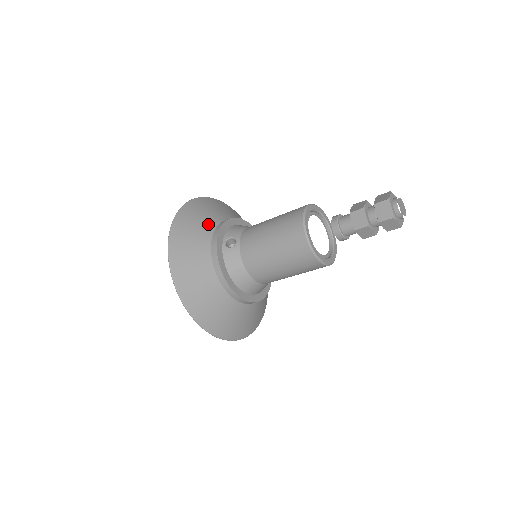
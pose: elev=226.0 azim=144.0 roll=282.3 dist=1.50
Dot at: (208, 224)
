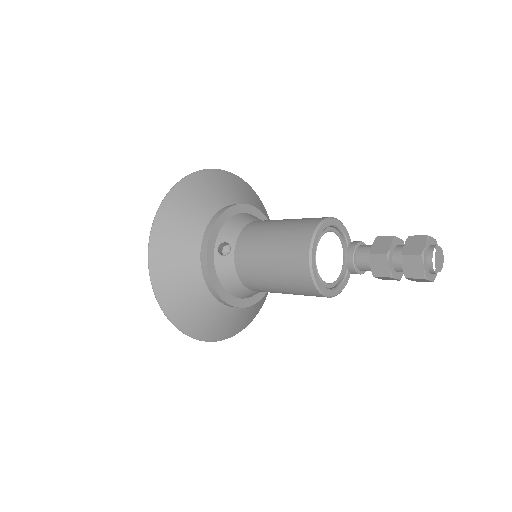
Dot at: (197, 221)
